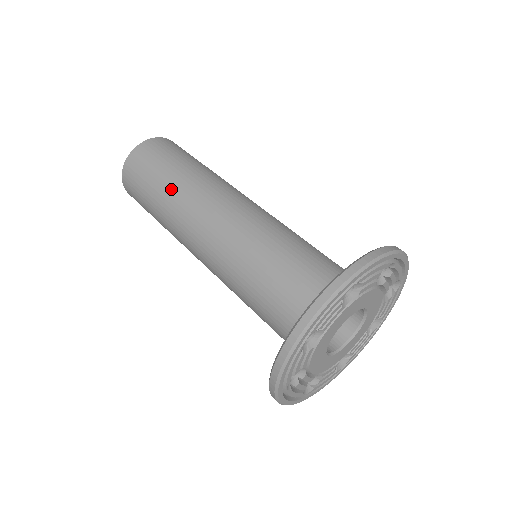
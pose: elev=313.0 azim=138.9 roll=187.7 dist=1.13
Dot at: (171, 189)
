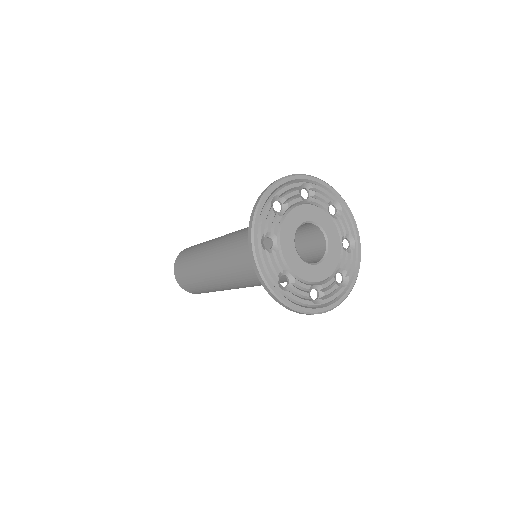
Dot at: occluded
